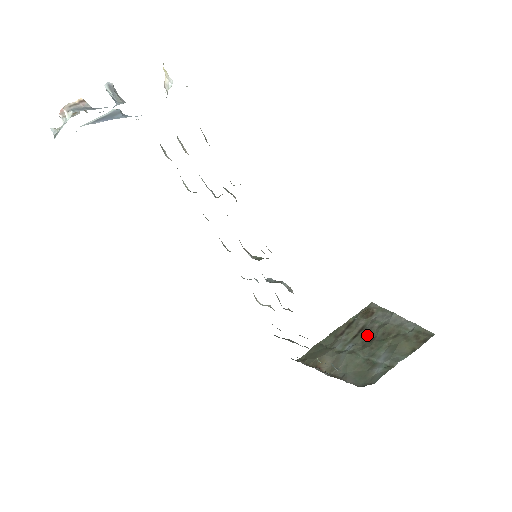
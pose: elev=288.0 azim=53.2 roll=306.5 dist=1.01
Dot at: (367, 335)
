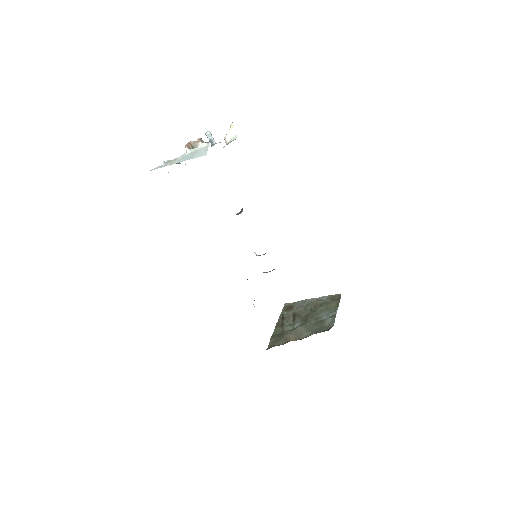
Dot at: (301, 315)
